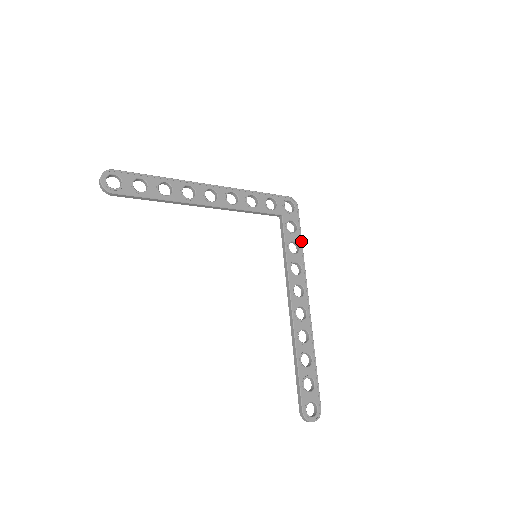
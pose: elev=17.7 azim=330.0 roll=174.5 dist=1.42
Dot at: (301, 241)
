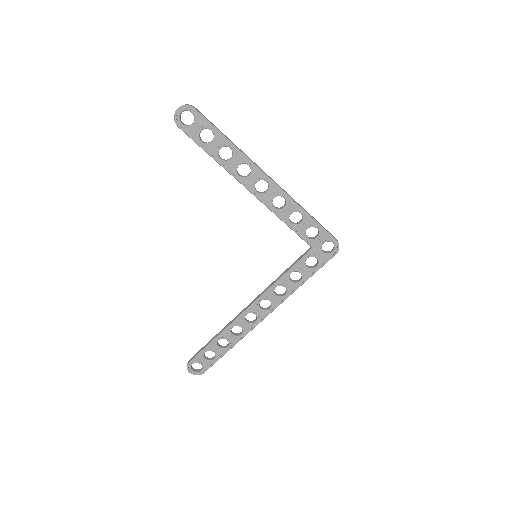
Dot at: (308, 278)
